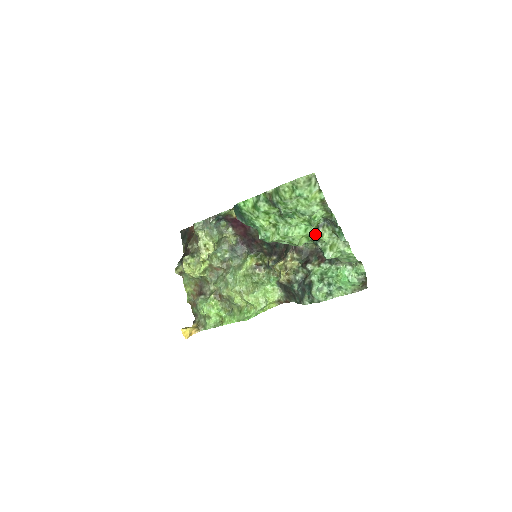
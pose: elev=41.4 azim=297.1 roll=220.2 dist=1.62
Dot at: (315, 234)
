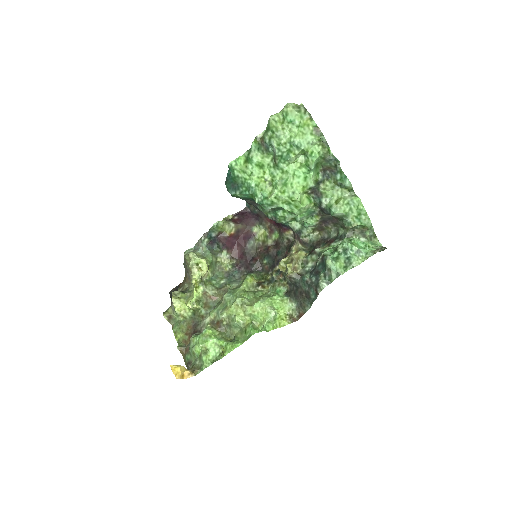
Dot at: (316, 189)
